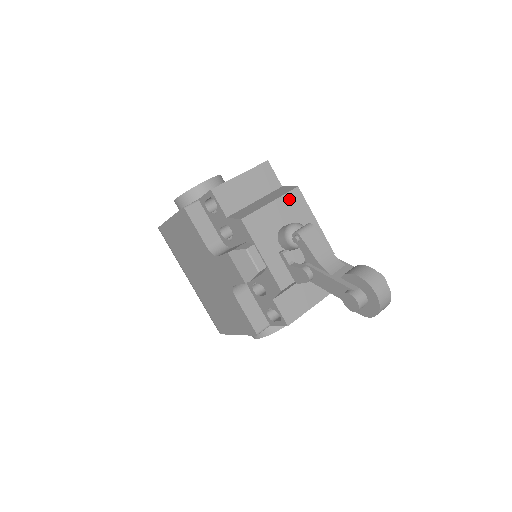
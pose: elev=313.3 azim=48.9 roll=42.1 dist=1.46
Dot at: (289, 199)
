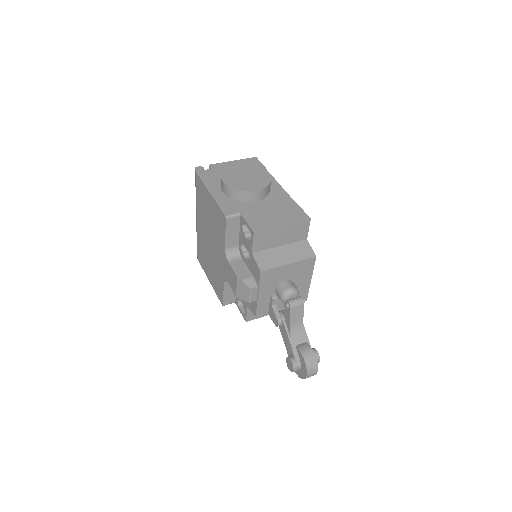
Dot at: (303, 264)
